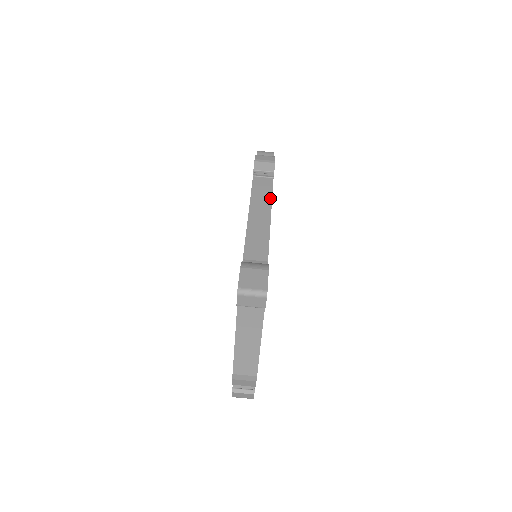
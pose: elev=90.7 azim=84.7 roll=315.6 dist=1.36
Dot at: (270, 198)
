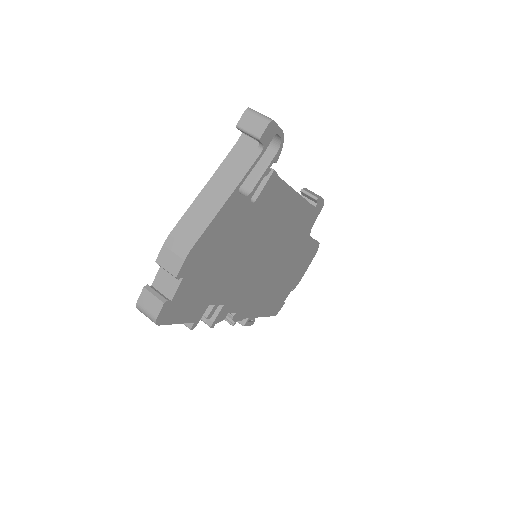
Dot at: (304, 198)
